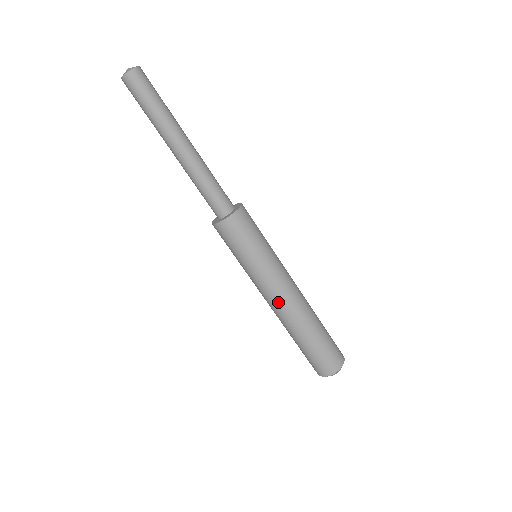
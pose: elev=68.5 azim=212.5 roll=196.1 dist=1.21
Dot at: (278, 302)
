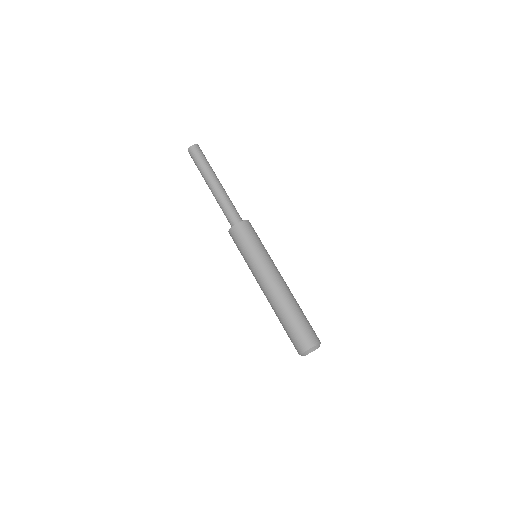
Dot at: (277, 279)
